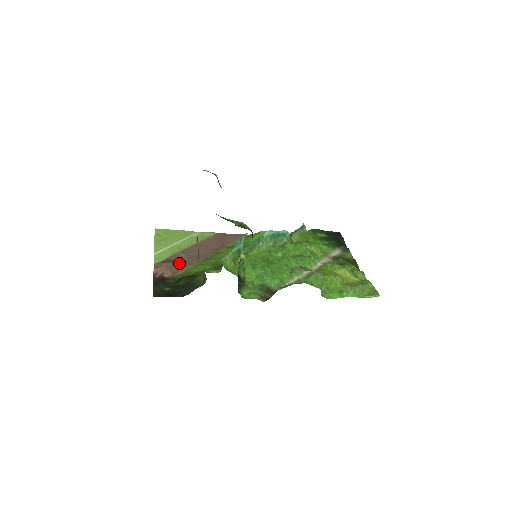
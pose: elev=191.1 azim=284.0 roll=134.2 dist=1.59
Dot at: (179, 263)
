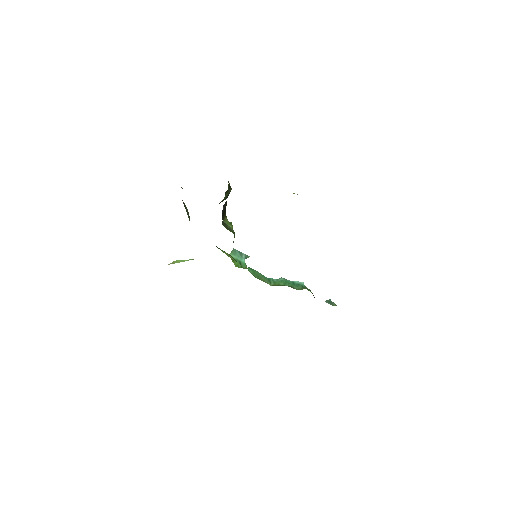
Dot at: occluded
